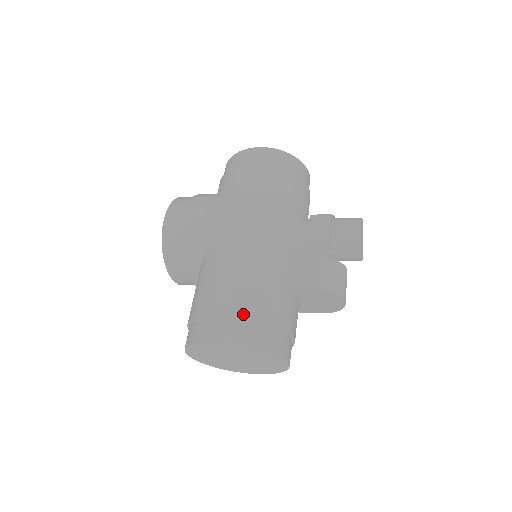
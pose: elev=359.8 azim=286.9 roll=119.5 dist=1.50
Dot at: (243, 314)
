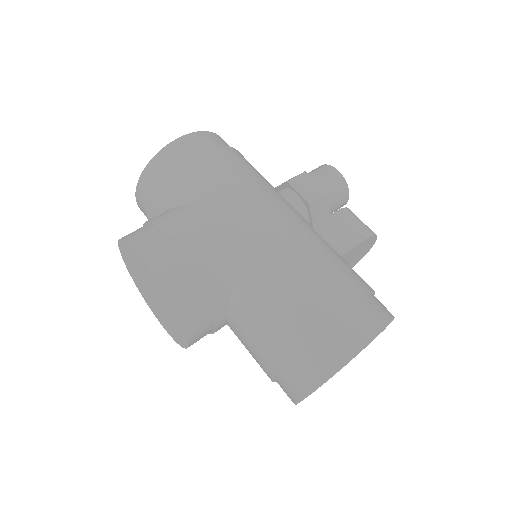
Dot at: (355, 296)
